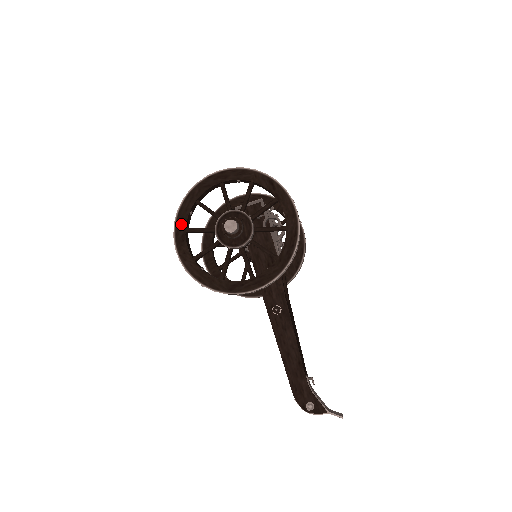
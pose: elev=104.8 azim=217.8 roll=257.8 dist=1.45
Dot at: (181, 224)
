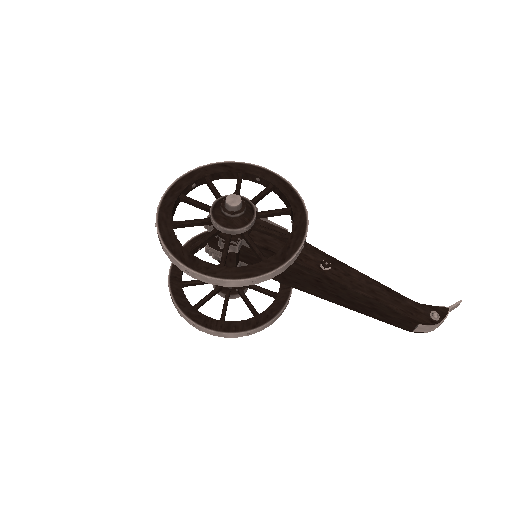
Dot at: (177, 249)
